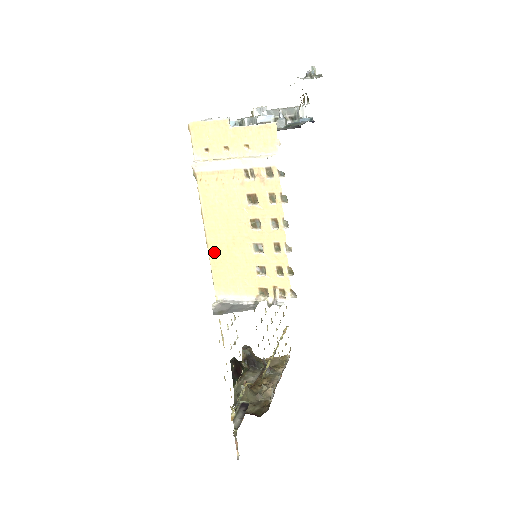
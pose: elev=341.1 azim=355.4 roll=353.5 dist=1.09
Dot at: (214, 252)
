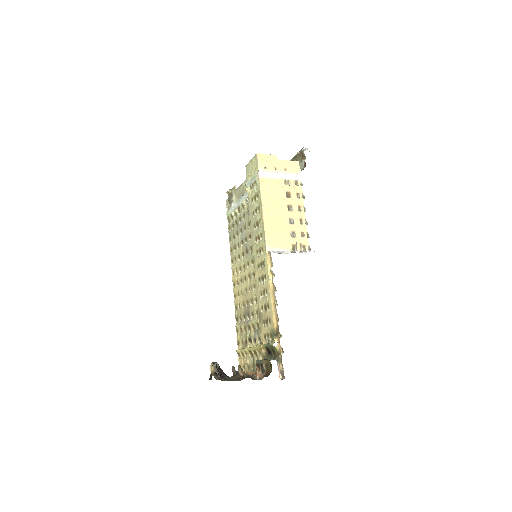
Dot at: (267, 222)
